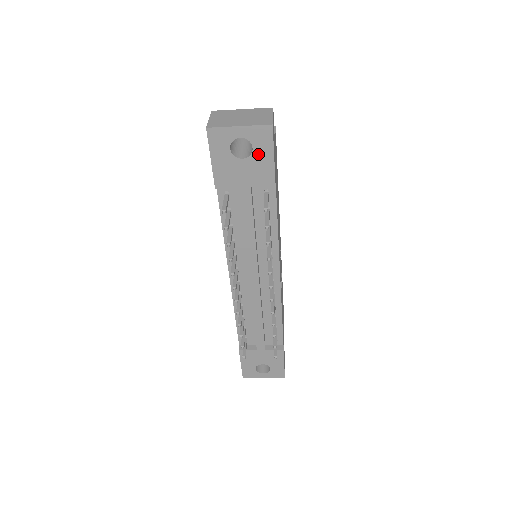
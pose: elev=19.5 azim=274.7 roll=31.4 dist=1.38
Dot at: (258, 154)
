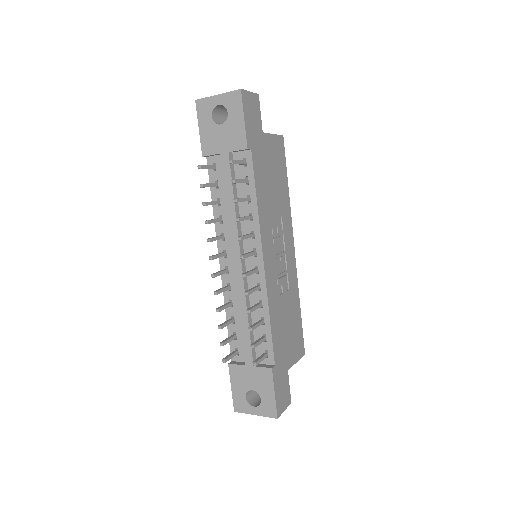
Dot at: (232, 118)
